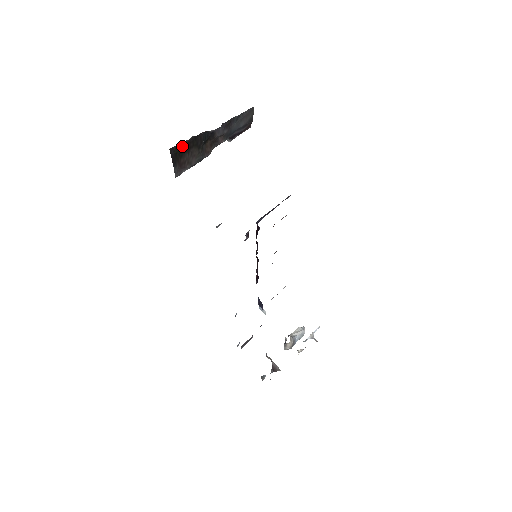
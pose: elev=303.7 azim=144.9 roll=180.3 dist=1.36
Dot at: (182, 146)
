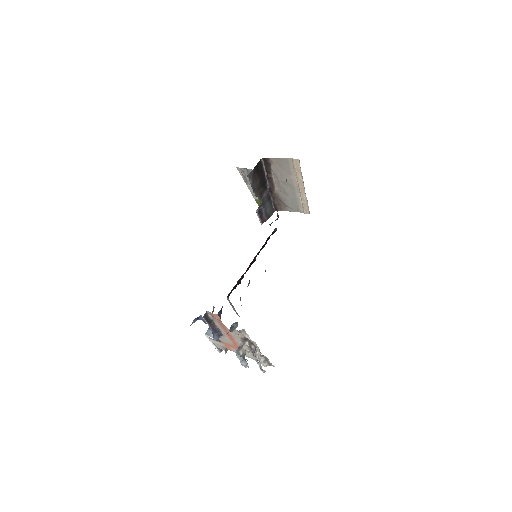
Dot at: (261, 168)
